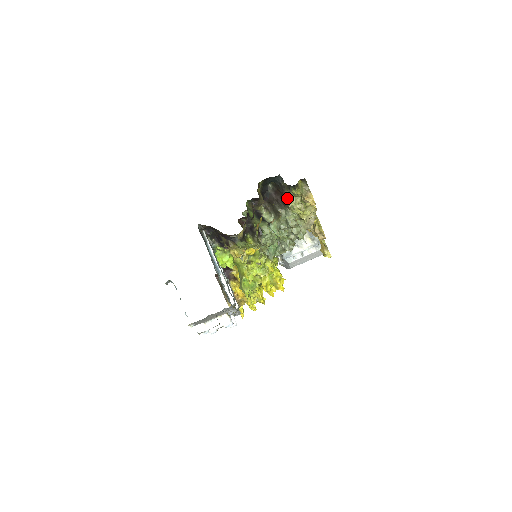
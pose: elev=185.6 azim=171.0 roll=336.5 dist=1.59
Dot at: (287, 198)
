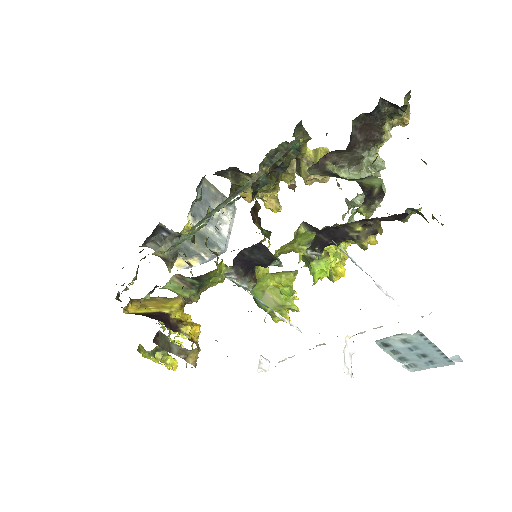
Dot at: (382, 130)
